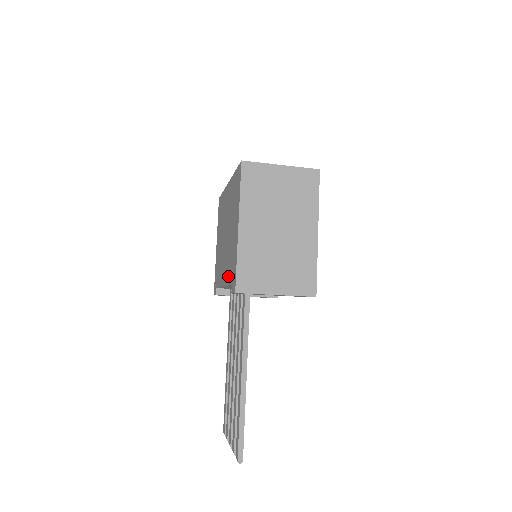
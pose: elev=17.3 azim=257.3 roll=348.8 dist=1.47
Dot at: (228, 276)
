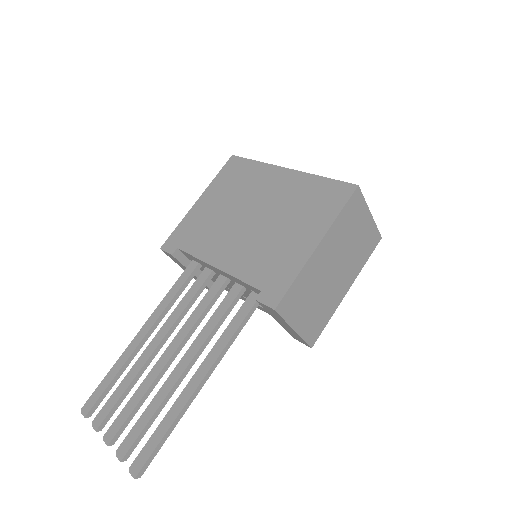
Dot at: (248, 271)
